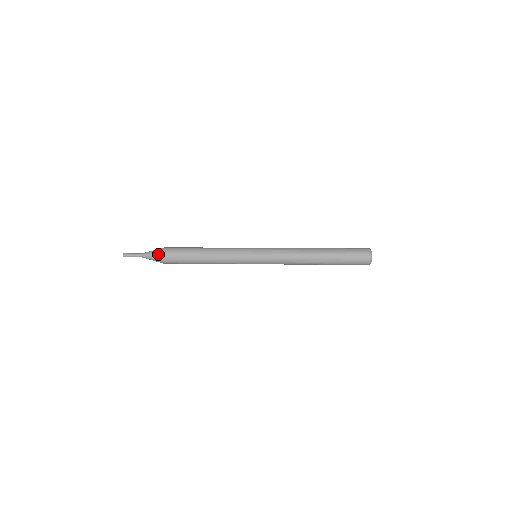
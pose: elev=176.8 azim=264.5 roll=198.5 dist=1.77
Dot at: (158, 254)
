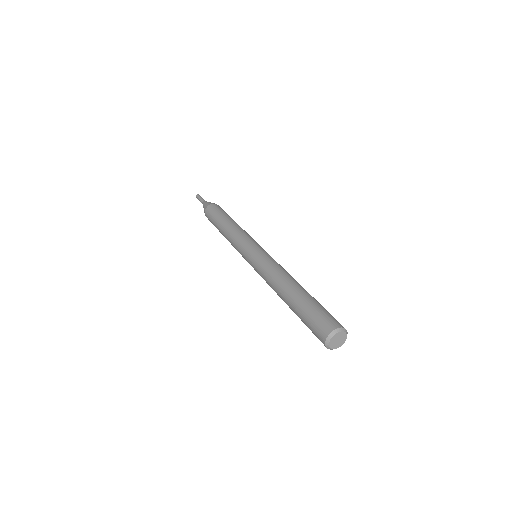
Dot at: (205, 207)
